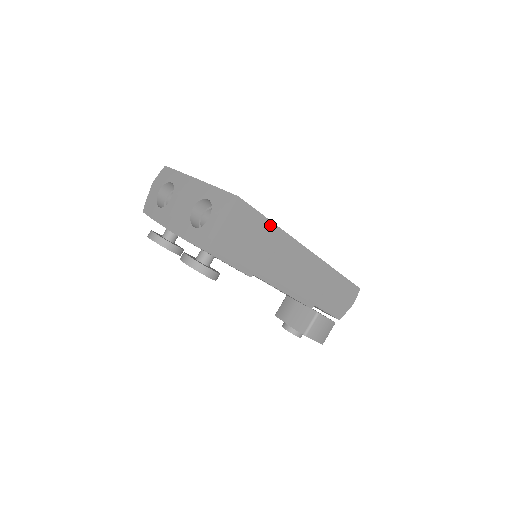
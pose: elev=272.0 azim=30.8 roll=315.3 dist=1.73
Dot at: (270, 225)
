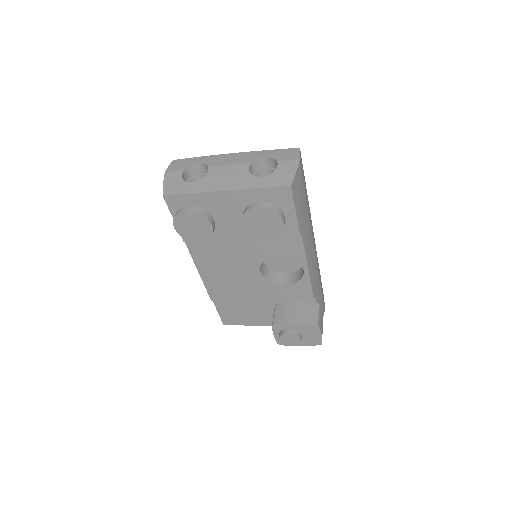
Dot at: (306, 190)
